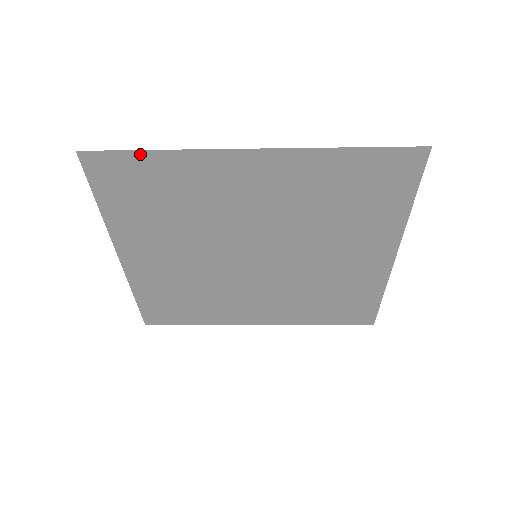
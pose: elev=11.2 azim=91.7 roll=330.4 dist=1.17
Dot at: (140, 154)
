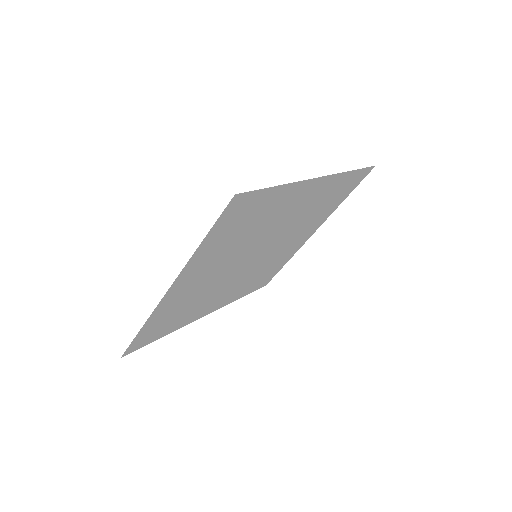
Dot at: (270, 190)
